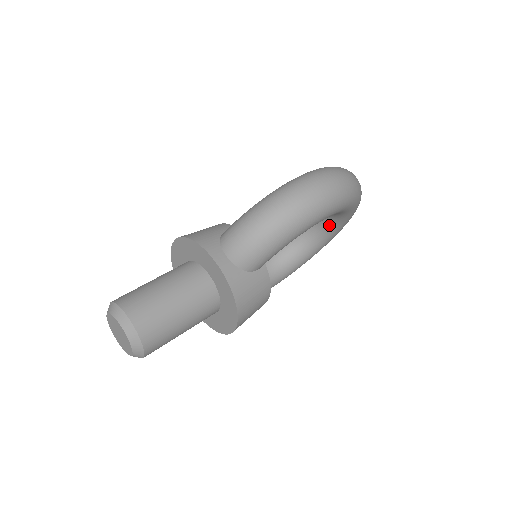
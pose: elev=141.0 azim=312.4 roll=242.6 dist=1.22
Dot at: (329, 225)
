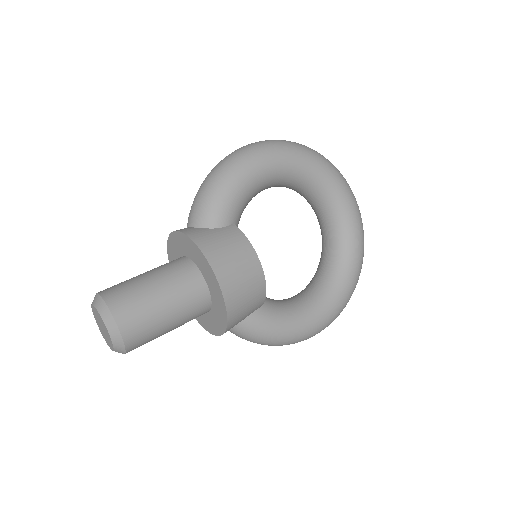
Dot at: (333, 214)
